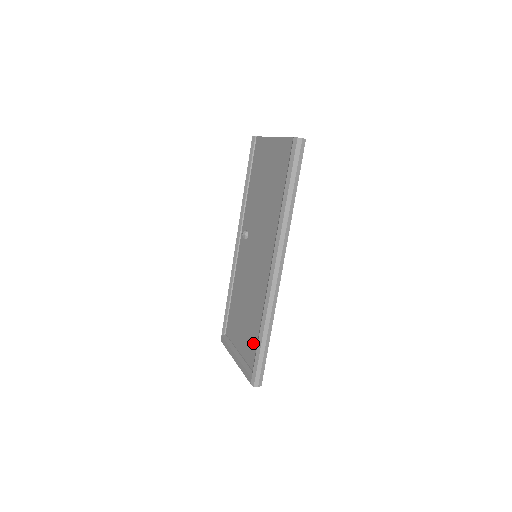
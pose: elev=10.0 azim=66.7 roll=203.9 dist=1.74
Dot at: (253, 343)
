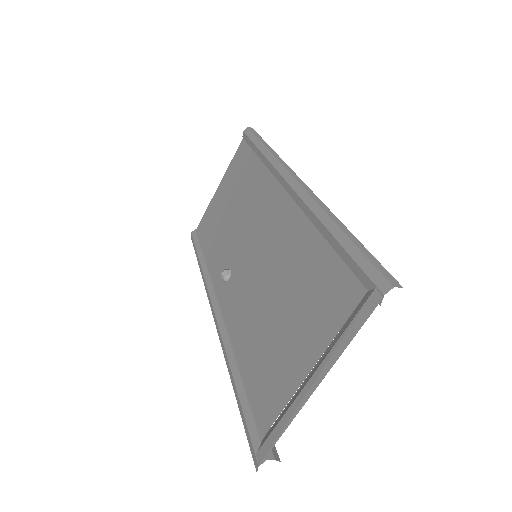
Dot at: (330, 277)
